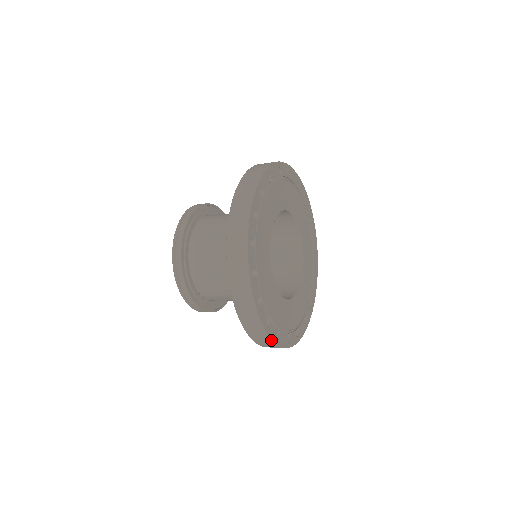
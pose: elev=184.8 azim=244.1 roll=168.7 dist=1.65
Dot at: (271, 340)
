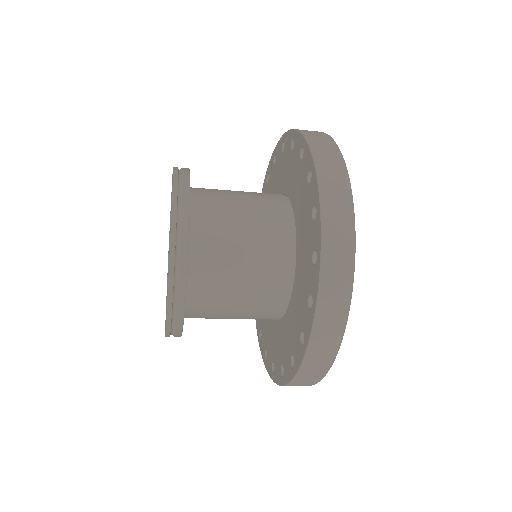
Dot at: (331, 366)
